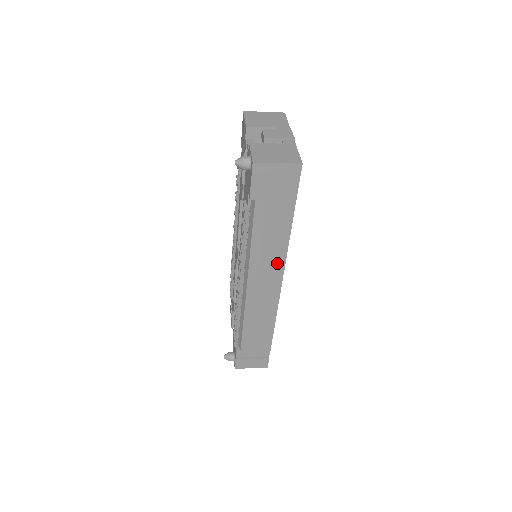
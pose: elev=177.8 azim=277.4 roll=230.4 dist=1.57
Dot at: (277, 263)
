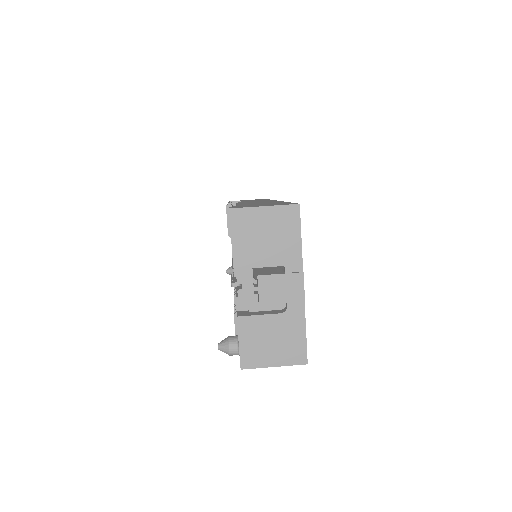
Dot at: occluded
